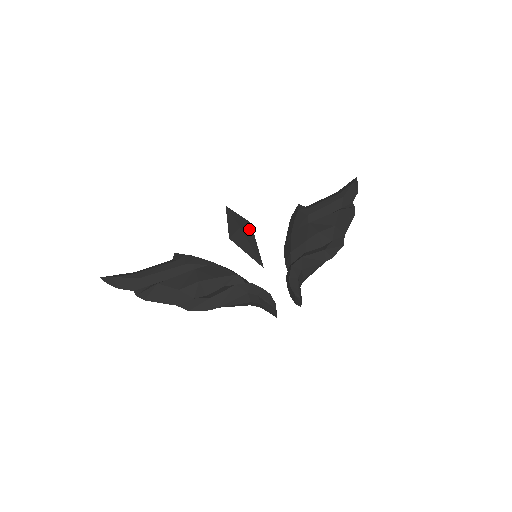
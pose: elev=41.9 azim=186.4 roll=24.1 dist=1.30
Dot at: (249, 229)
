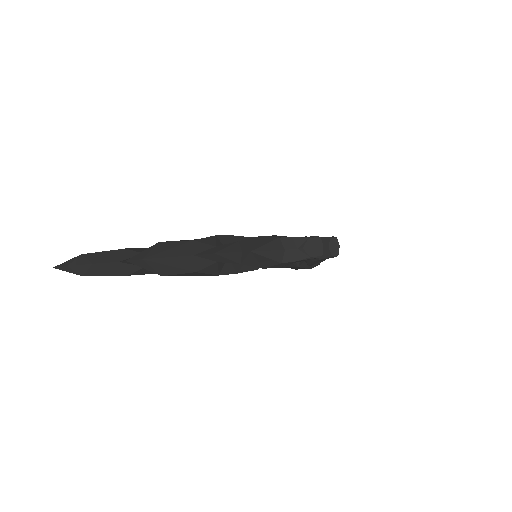
Dot at: occluded
